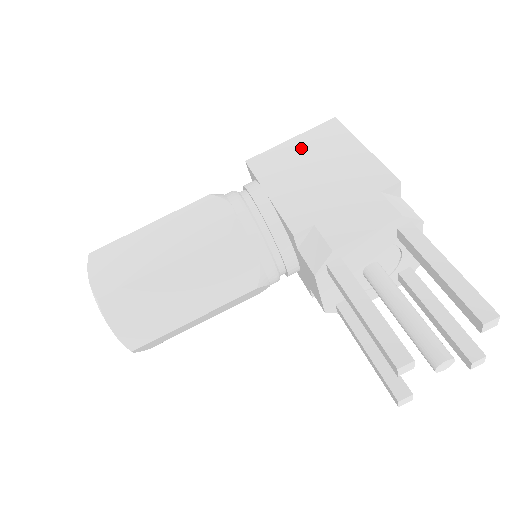
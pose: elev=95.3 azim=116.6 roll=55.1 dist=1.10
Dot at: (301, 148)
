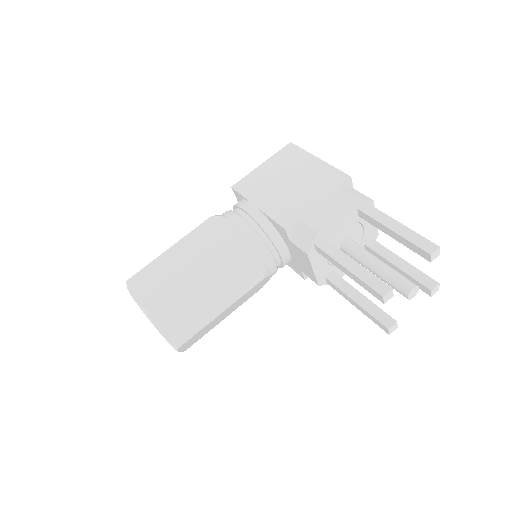
Dot at: (271, 169)
